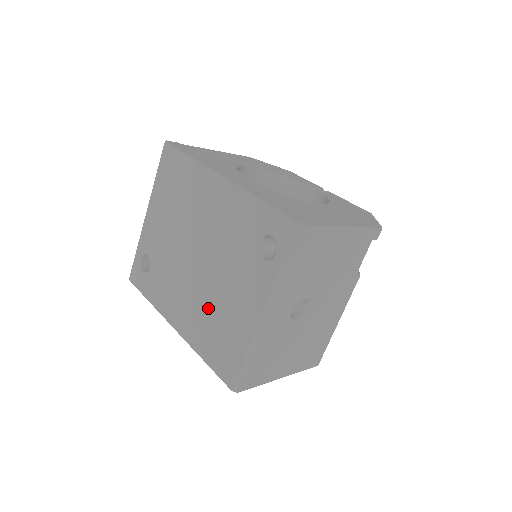
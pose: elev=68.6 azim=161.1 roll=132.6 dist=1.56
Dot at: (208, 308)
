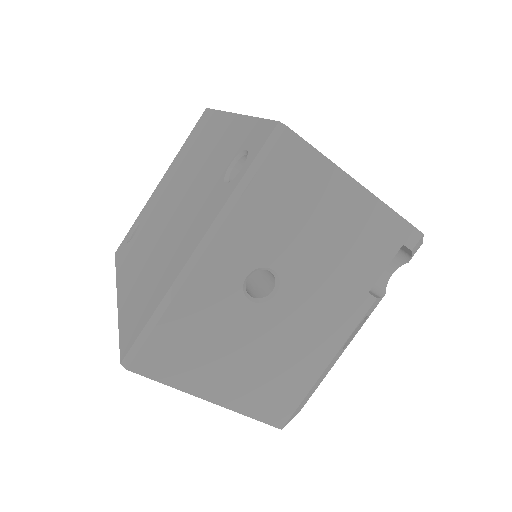
Dot at: (154, 260)
